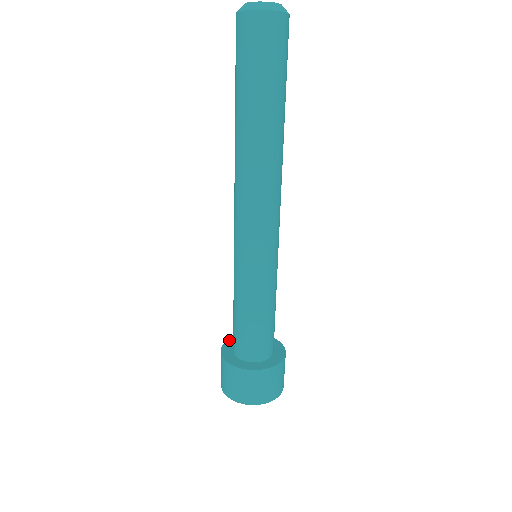
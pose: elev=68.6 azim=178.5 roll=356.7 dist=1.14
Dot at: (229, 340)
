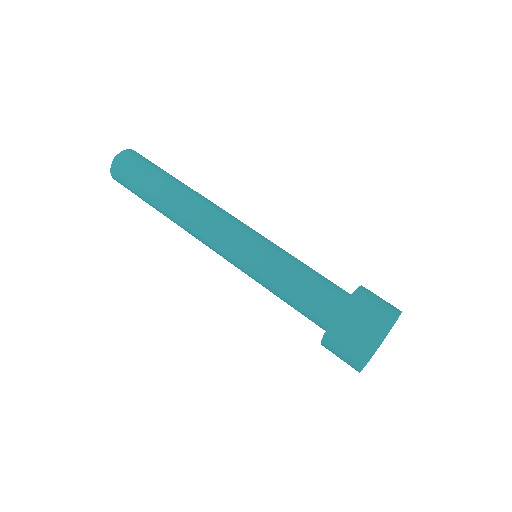
Dot at: (325, 333)
